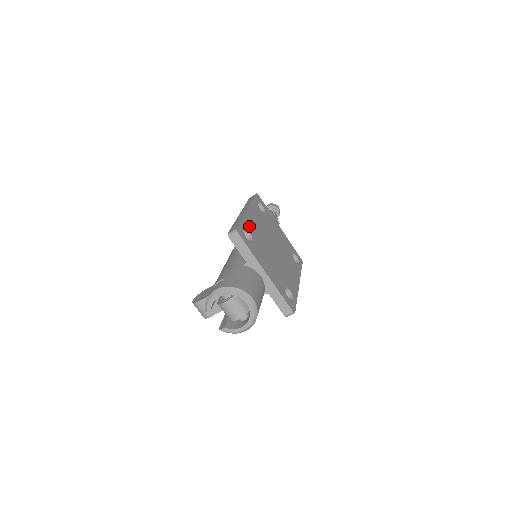
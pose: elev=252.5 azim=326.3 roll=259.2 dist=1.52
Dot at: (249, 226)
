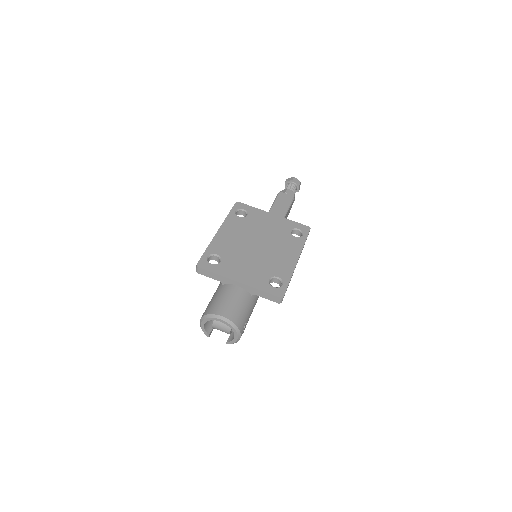
Dot at: (217, 248)
